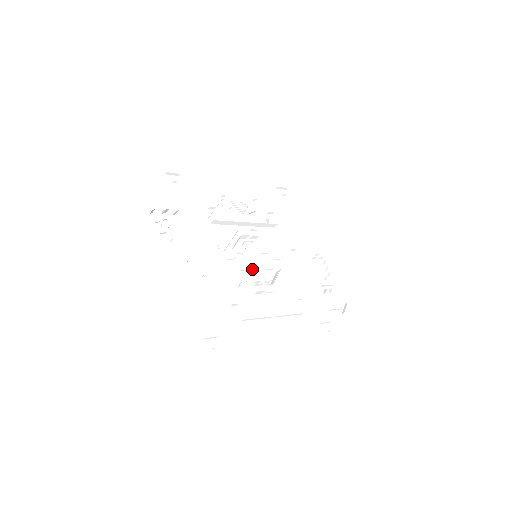
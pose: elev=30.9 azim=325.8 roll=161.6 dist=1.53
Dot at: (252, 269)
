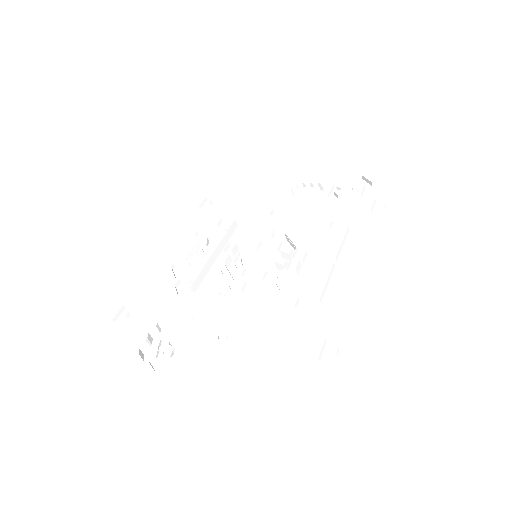
Dot at: (269, 267)
